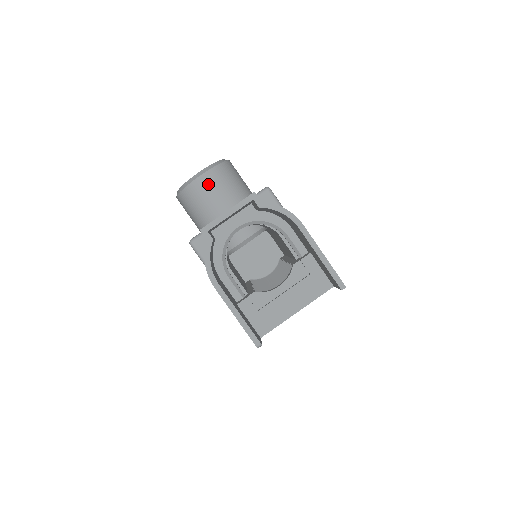
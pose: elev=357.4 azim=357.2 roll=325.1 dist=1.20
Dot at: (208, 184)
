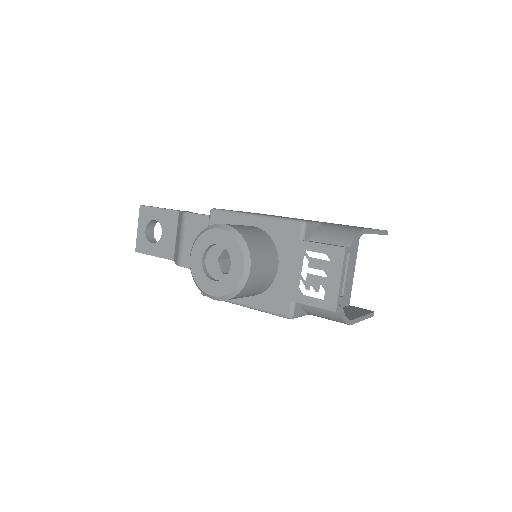
Dot at: (257, 268)
